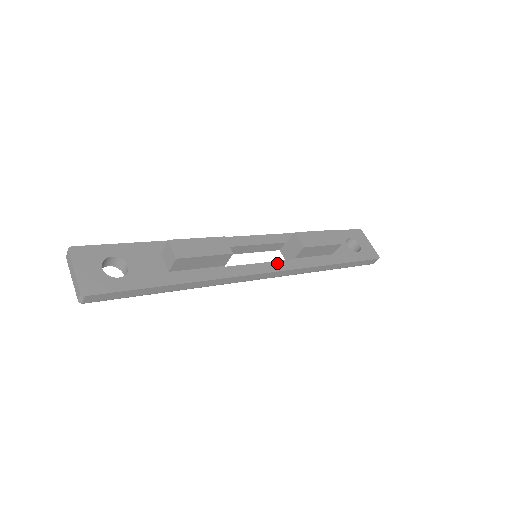
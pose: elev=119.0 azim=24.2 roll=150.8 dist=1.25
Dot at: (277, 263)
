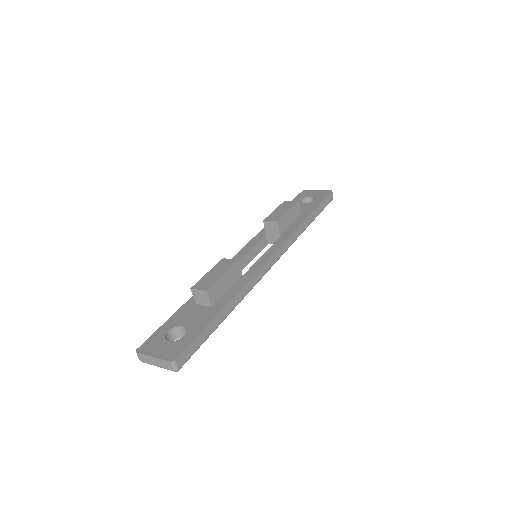
Dot at: (273, 246)
